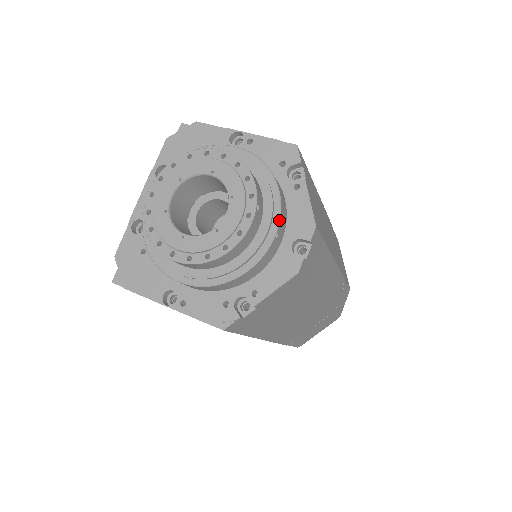
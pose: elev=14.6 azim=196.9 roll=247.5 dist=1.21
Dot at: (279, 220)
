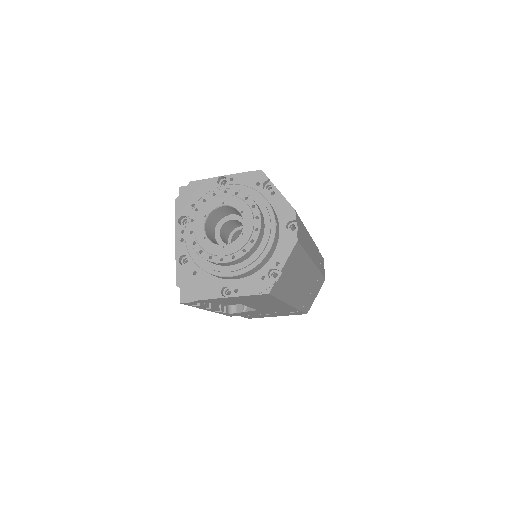
Dot at: (274, 215)
